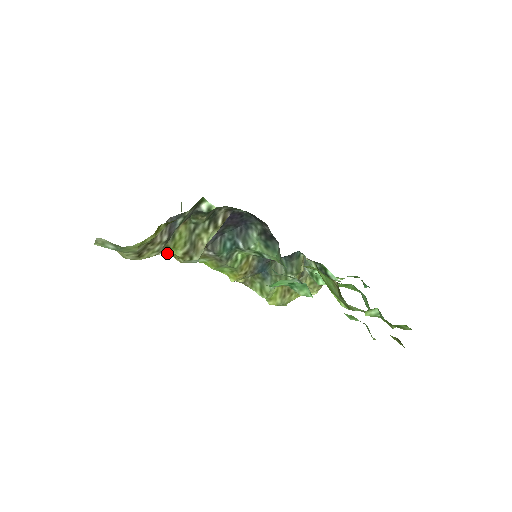
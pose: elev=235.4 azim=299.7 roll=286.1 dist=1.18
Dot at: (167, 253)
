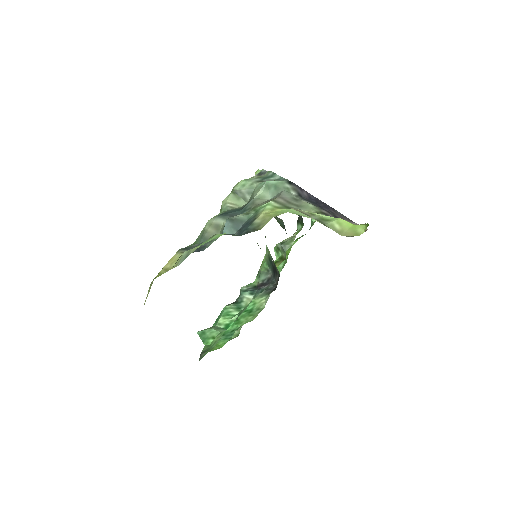
Dot at: occluded
